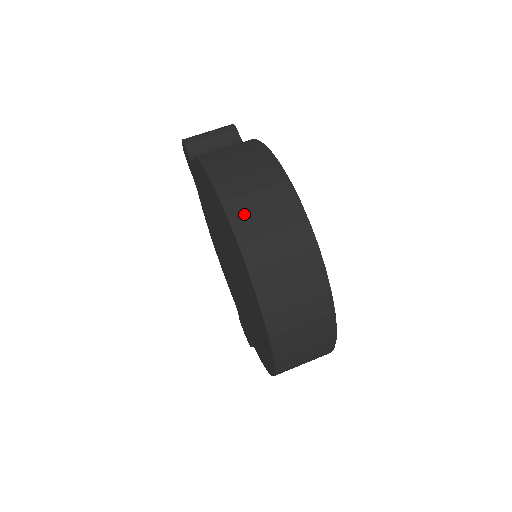
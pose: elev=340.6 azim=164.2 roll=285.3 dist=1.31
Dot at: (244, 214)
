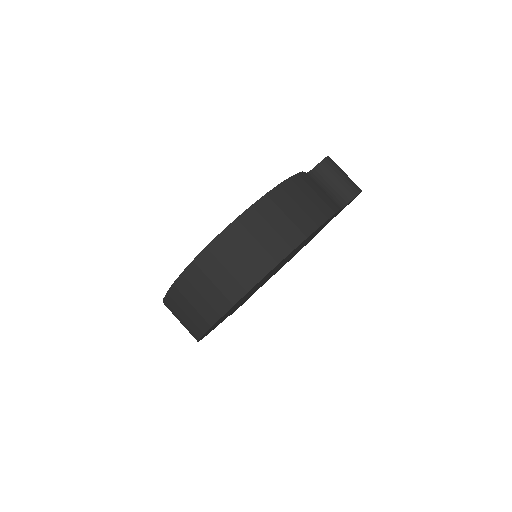
Dot at: (248, 226)
